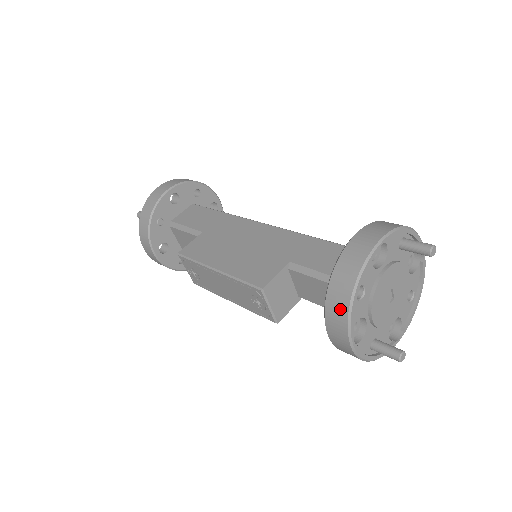
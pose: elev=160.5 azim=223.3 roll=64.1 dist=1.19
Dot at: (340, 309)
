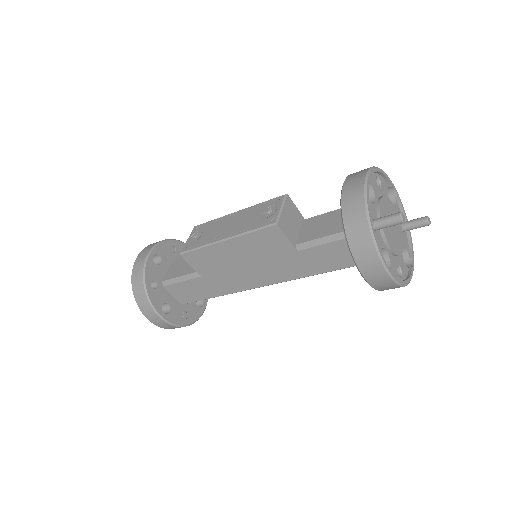
Dot at: (364, 169)
